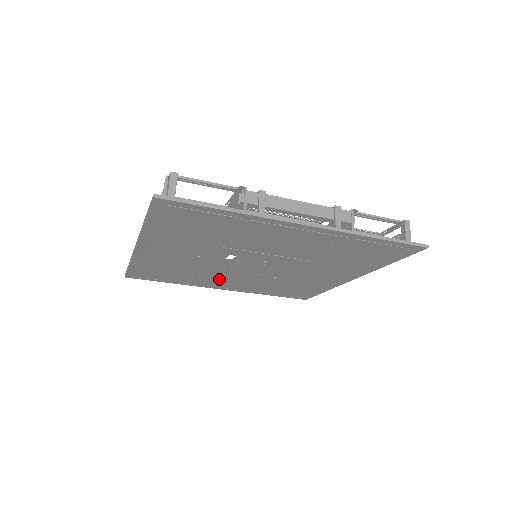
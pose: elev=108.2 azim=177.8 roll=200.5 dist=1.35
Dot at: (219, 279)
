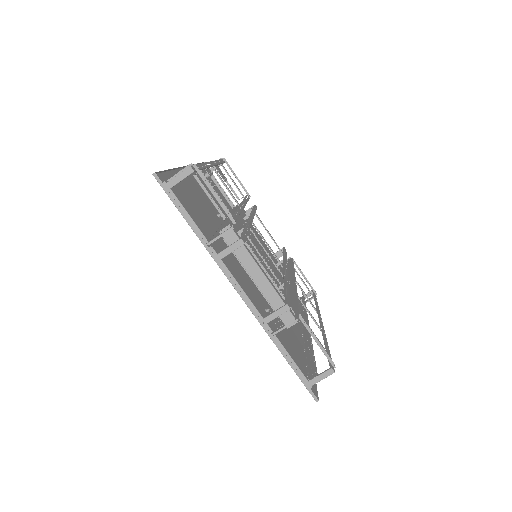
Dot at: occluded
